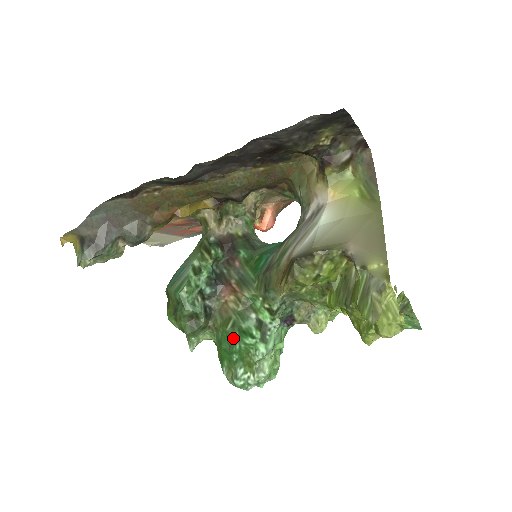
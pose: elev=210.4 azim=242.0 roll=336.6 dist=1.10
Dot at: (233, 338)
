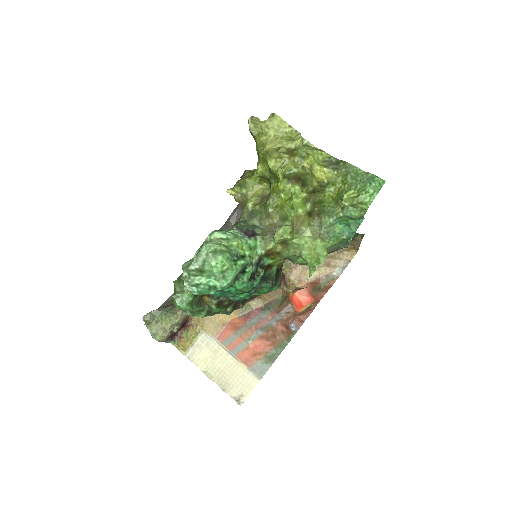
Dot at: occluded
